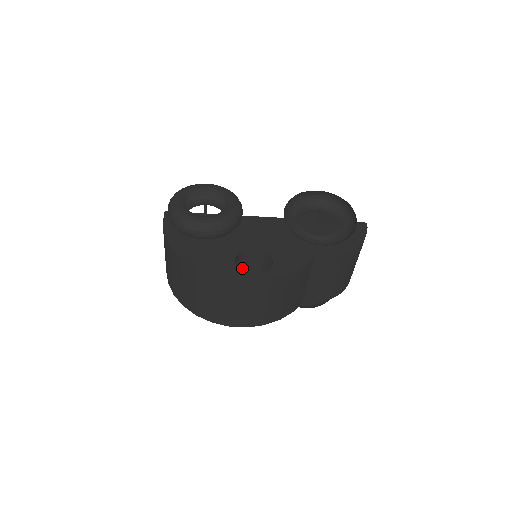
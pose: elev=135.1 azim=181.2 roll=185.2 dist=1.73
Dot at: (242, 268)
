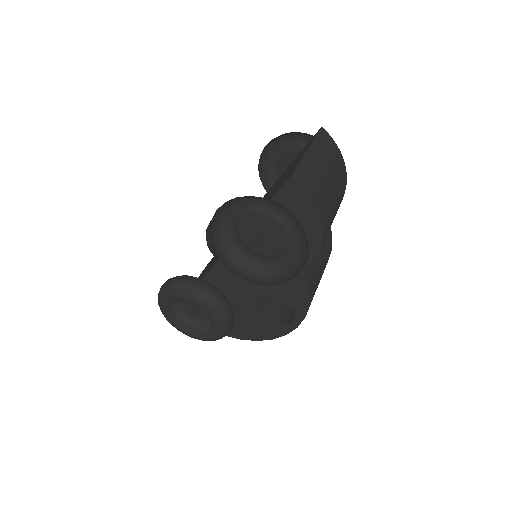
Dot at: occluded
